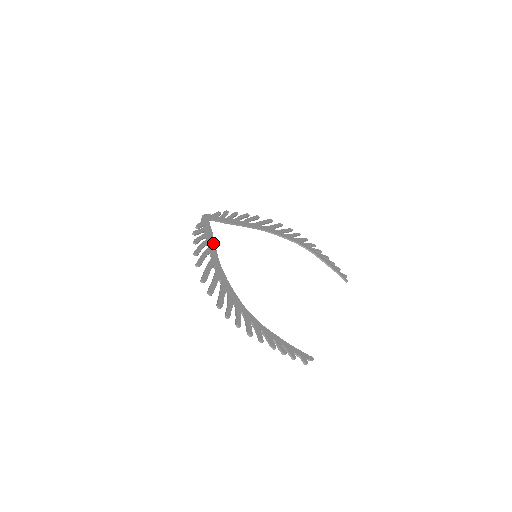
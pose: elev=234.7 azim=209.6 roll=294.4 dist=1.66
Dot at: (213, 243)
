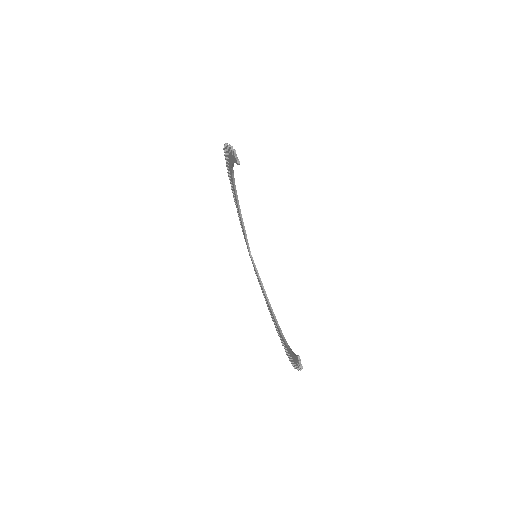
Dot at: (244, 226)
